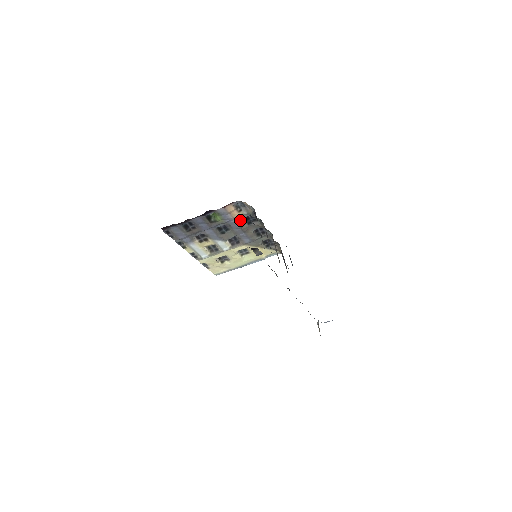
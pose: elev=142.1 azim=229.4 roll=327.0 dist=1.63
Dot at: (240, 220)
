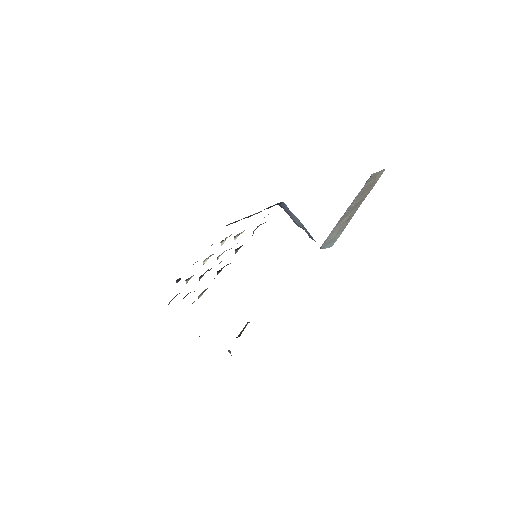
Dot at: occluded
